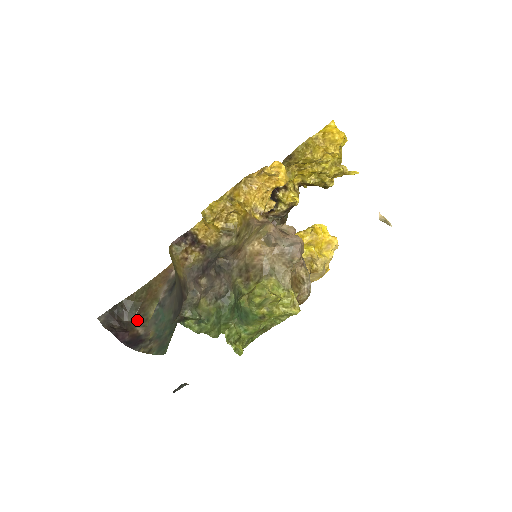
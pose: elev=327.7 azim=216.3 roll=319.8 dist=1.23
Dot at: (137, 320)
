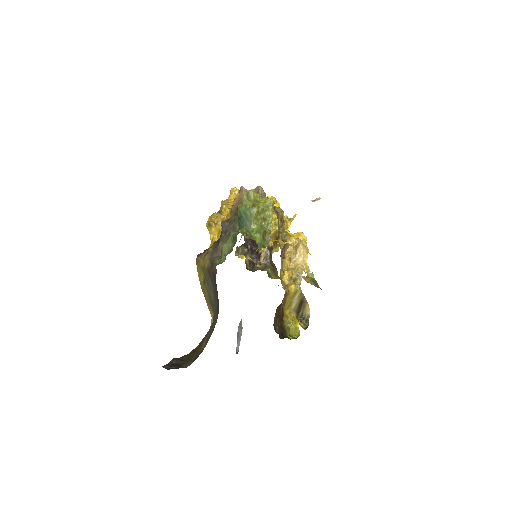
Dot at: occluded
